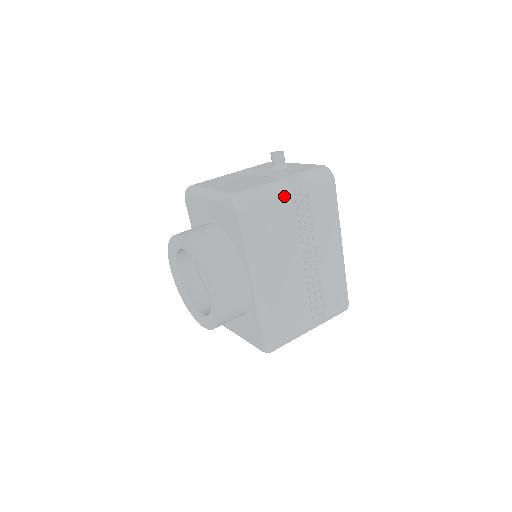
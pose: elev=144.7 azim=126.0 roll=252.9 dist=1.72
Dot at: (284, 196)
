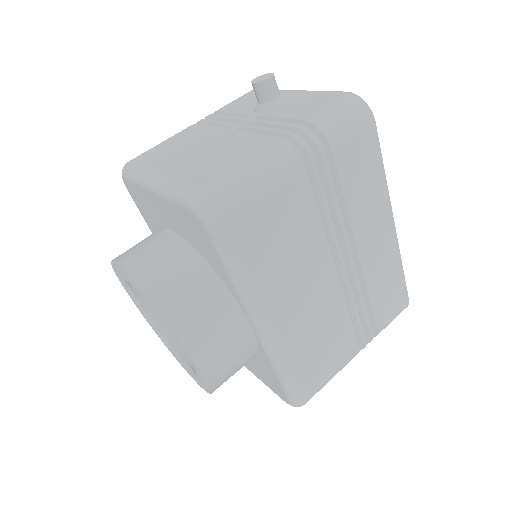
Dot at: (287, 174)
